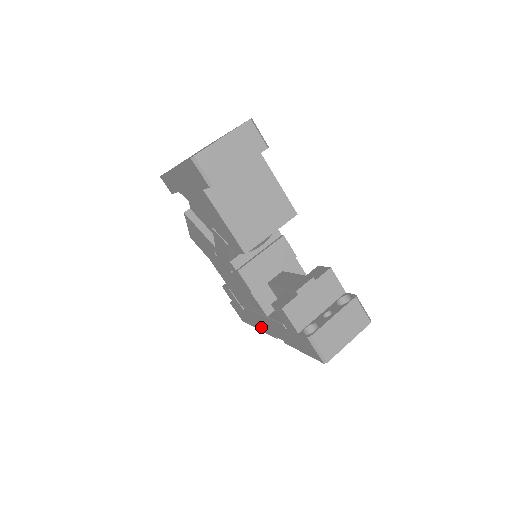
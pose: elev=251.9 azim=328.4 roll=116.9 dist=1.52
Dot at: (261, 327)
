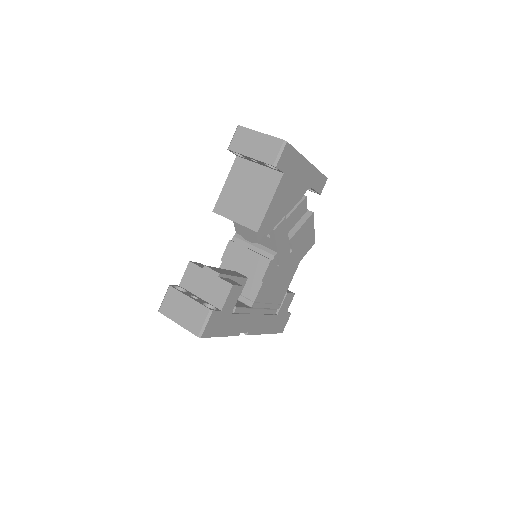
Dot at: occluded
